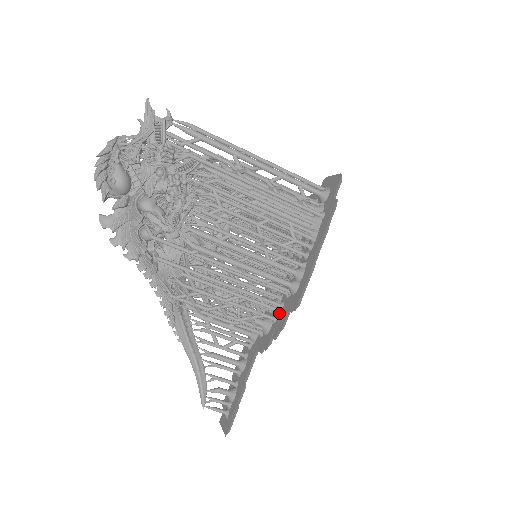
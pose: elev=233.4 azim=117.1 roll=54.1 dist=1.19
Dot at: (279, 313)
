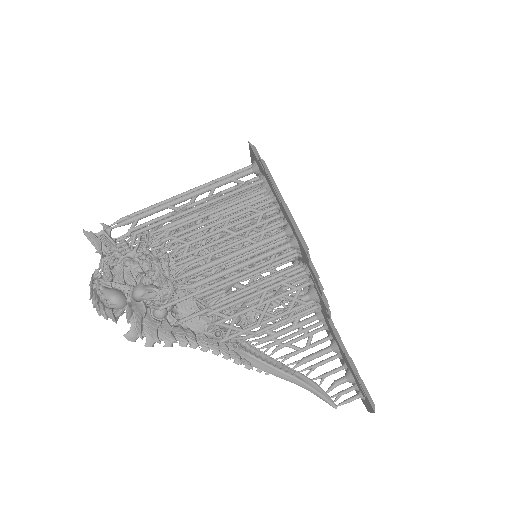
Dot at: (307, 273)
